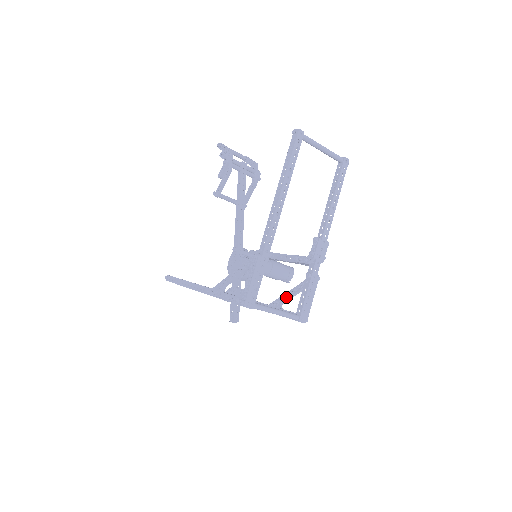
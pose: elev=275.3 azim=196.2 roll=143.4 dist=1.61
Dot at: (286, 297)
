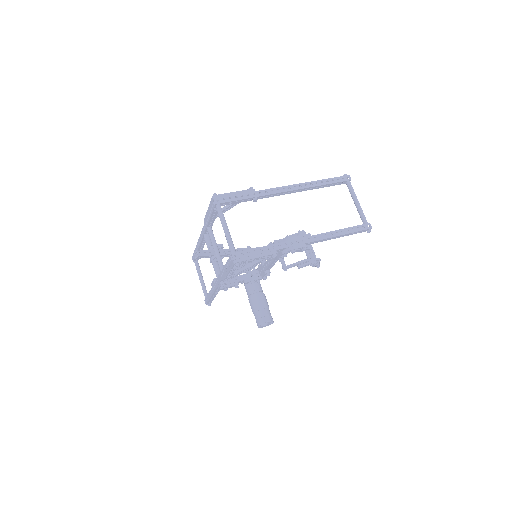
Dot at: (243, 267)
